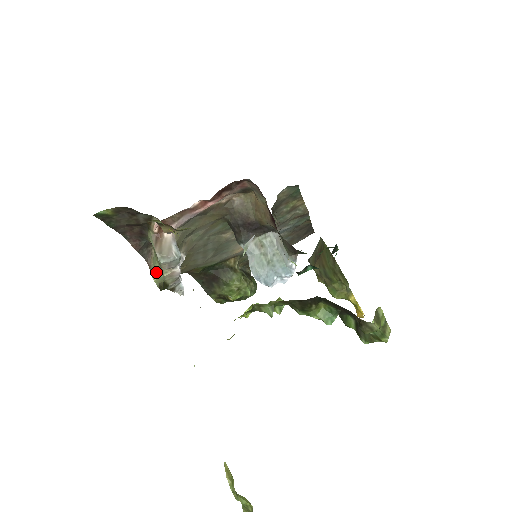
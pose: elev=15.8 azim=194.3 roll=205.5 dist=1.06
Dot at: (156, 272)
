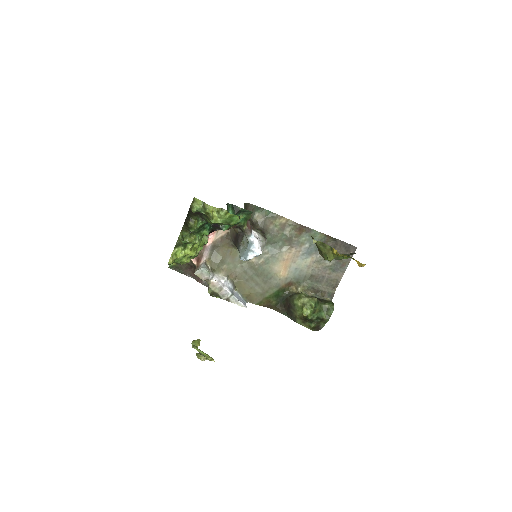
Dot at: occluded
